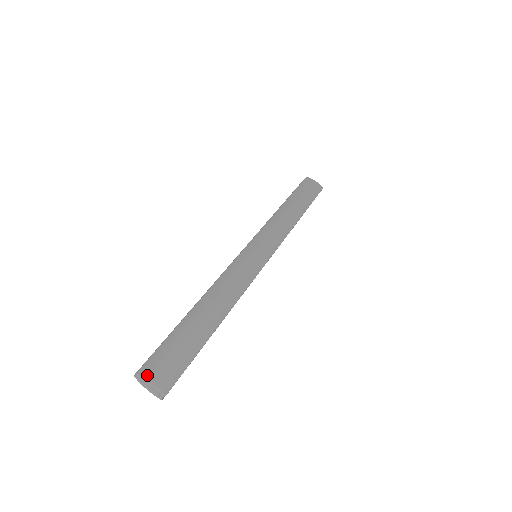
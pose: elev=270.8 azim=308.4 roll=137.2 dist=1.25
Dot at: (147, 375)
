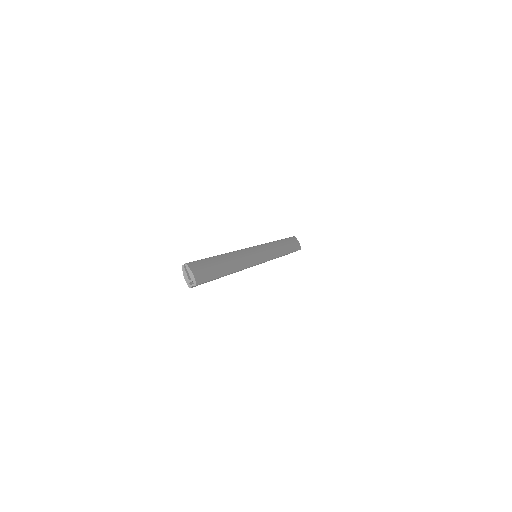
Dot at: (191, 268)
